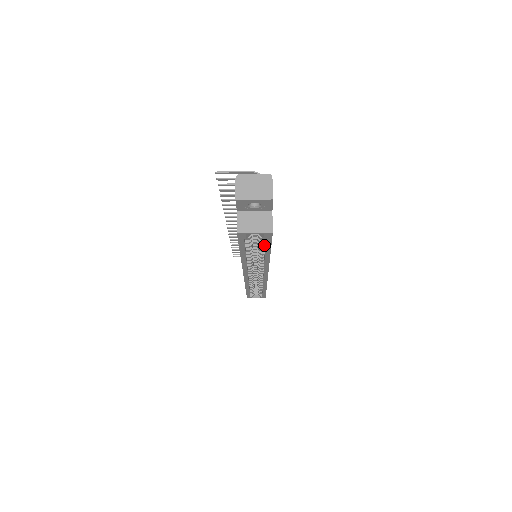
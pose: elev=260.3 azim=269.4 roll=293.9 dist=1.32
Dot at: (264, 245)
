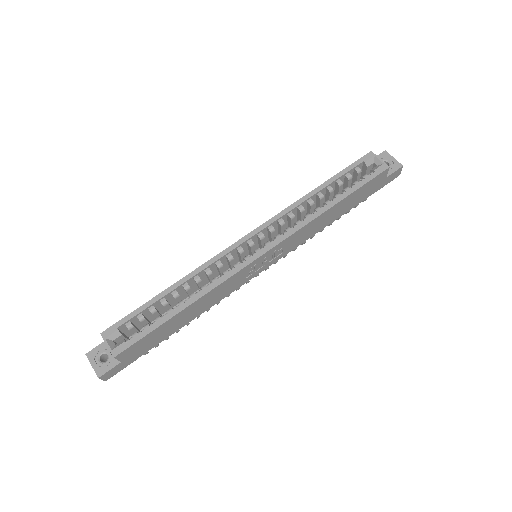
Dot at: (350, 190)
